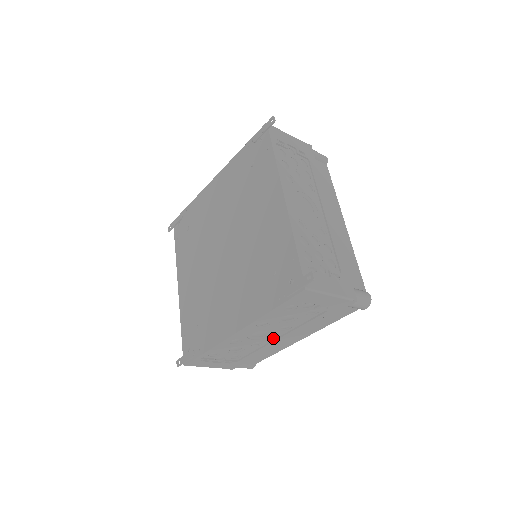
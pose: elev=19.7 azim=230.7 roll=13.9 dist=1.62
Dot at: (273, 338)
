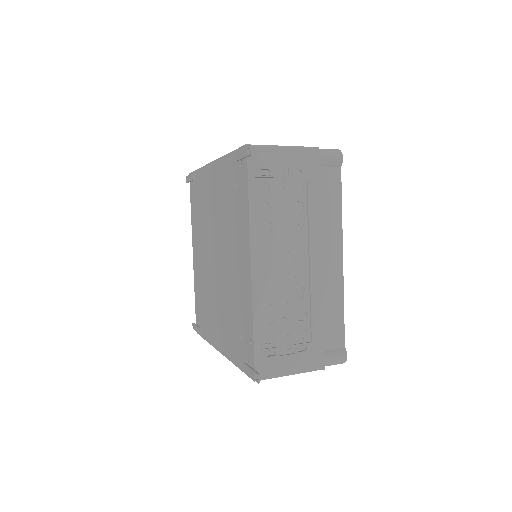
Dot at: occluded
